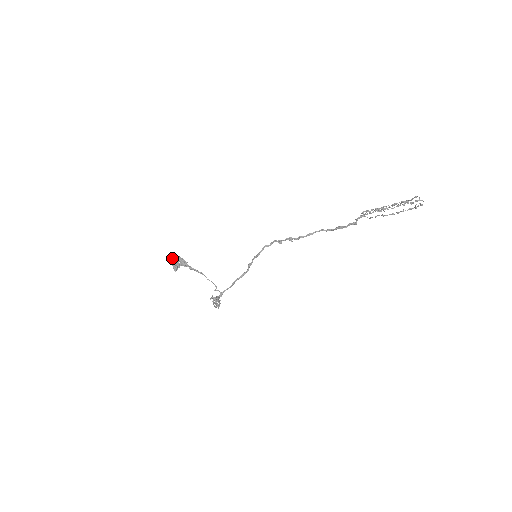
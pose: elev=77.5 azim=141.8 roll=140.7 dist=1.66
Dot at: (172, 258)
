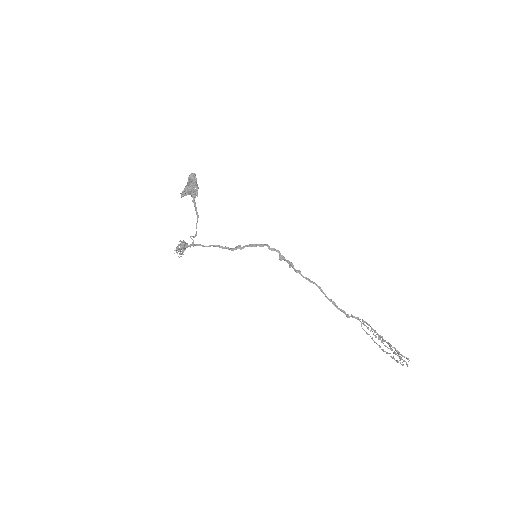
Dot at: (191, 182)
